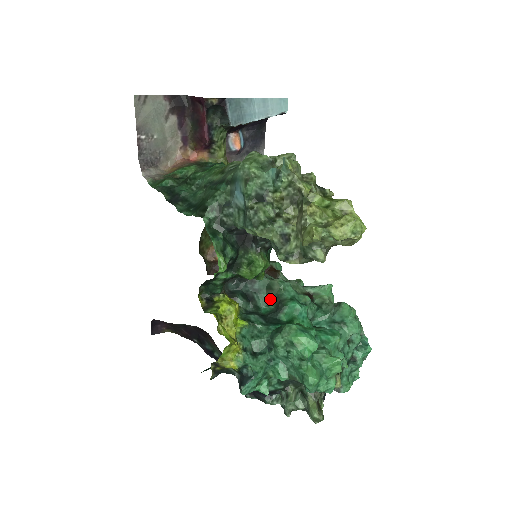
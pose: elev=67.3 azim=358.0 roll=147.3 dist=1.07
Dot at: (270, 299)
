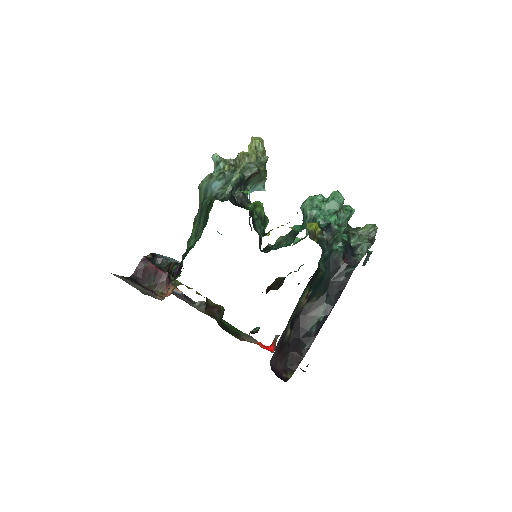
Dot at: (286, 244)
